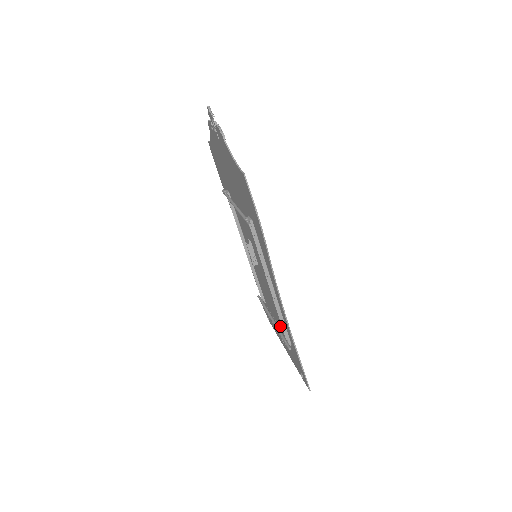
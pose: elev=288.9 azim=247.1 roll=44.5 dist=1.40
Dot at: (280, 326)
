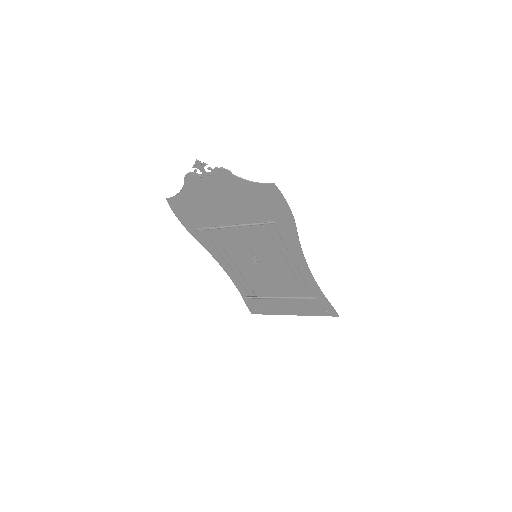
Dot at: (290, 296)
